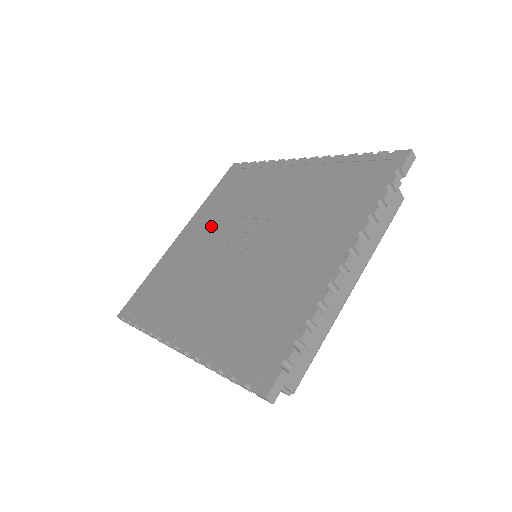
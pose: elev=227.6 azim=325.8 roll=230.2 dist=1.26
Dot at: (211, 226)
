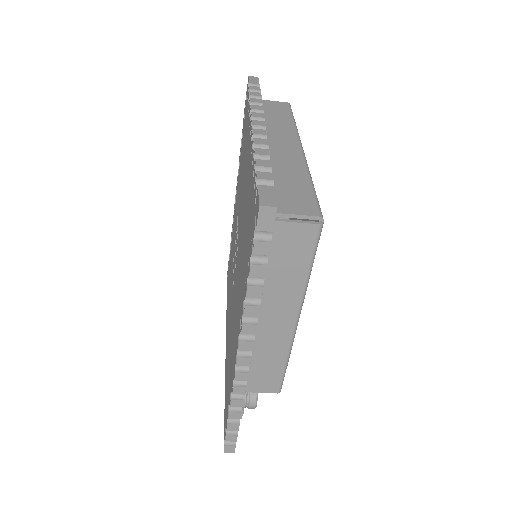
Dot at: (229, 303)
